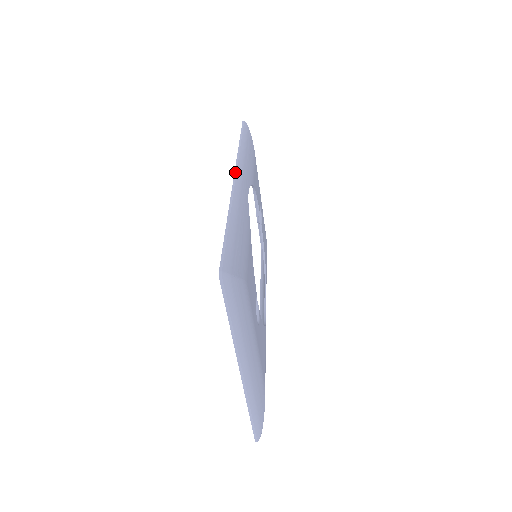
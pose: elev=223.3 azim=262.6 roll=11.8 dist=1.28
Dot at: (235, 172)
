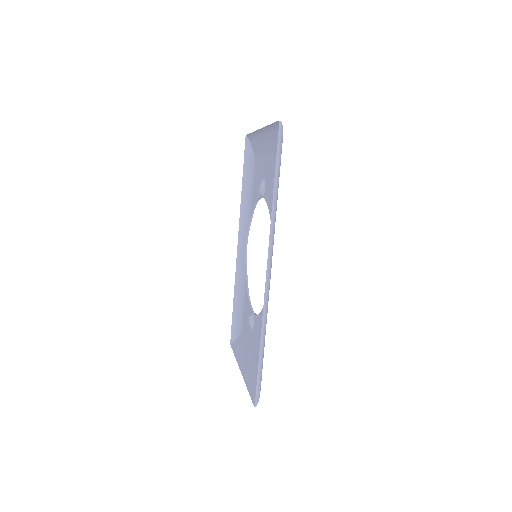
Dot at: (267, 270)
